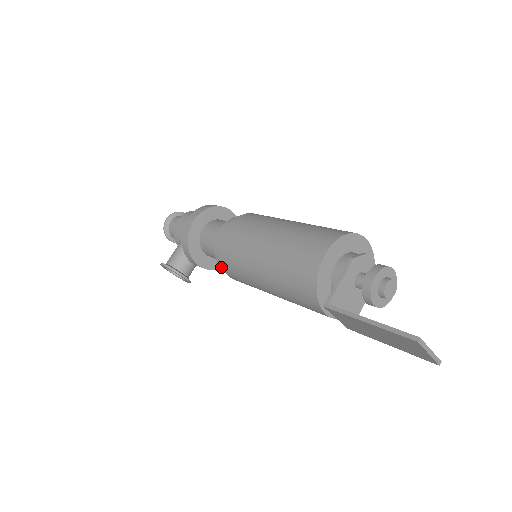
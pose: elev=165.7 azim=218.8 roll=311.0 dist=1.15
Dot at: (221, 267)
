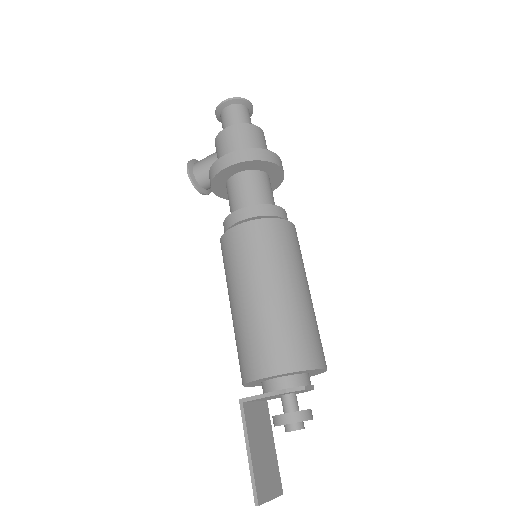
Dot at: occluded
